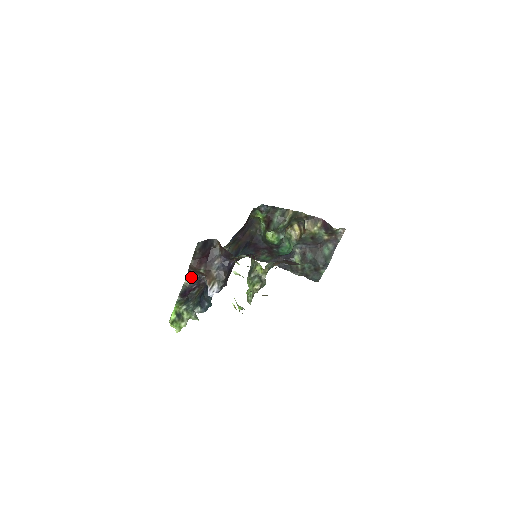
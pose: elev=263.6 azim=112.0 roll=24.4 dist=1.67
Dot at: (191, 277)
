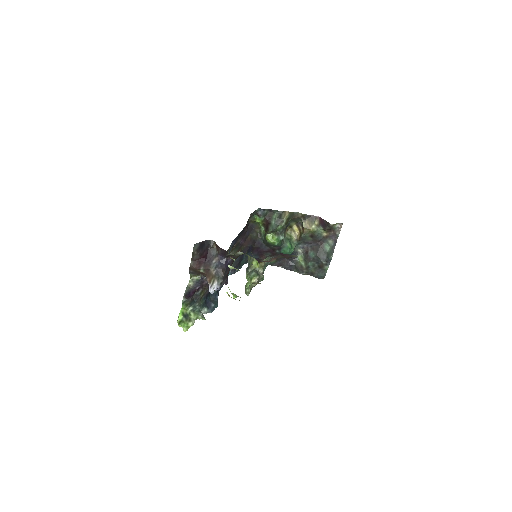
Dot at: (194, 279)
